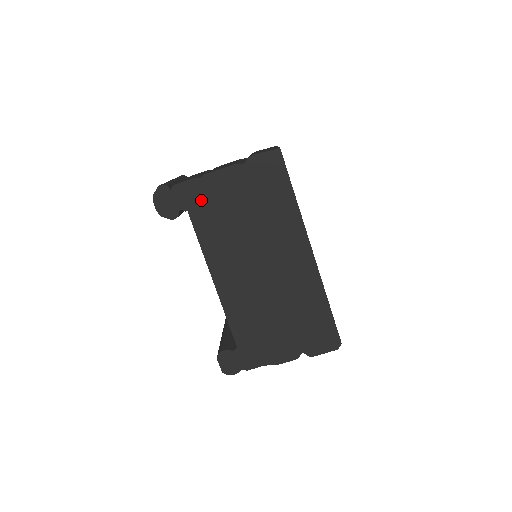
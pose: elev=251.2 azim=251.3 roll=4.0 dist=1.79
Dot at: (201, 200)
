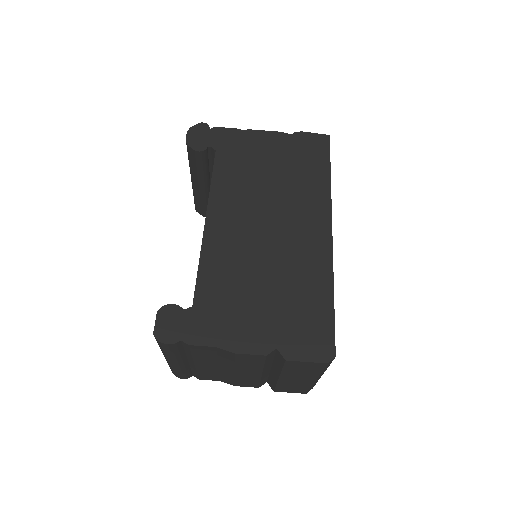
Dot at: (234, 146)
